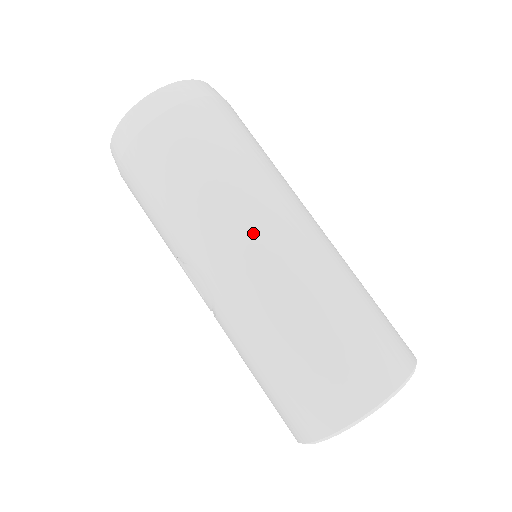
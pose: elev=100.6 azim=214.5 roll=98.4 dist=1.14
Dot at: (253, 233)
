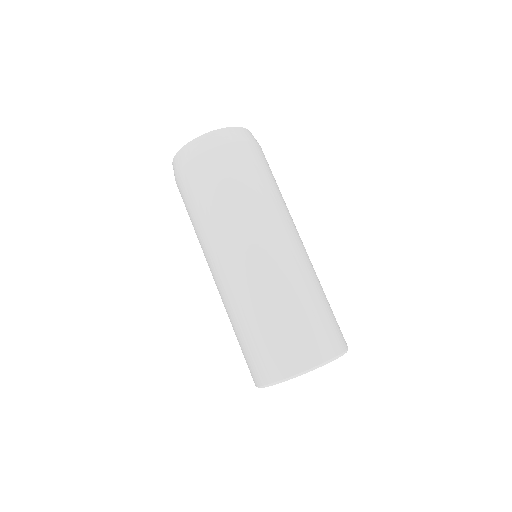
Dot at: (225, 255)
